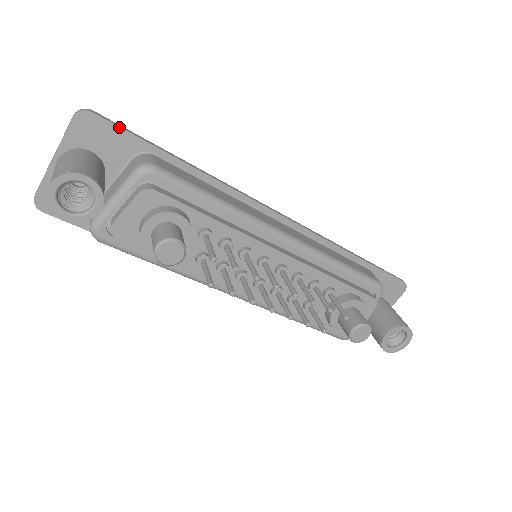
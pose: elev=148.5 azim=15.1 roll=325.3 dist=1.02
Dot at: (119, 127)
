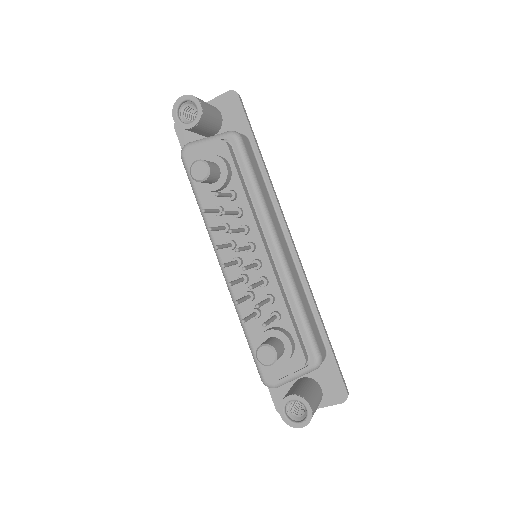
Dot at: (244, 112)
